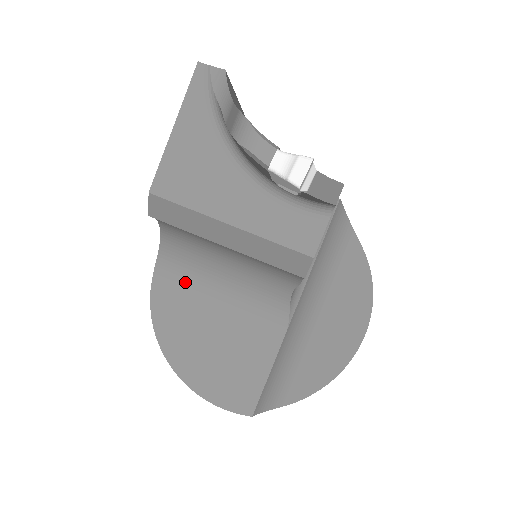
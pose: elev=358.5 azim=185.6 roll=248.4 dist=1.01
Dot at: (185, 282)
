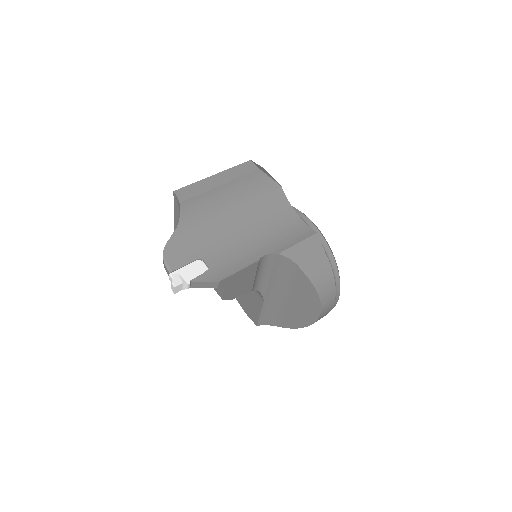
Dot at: occluded
